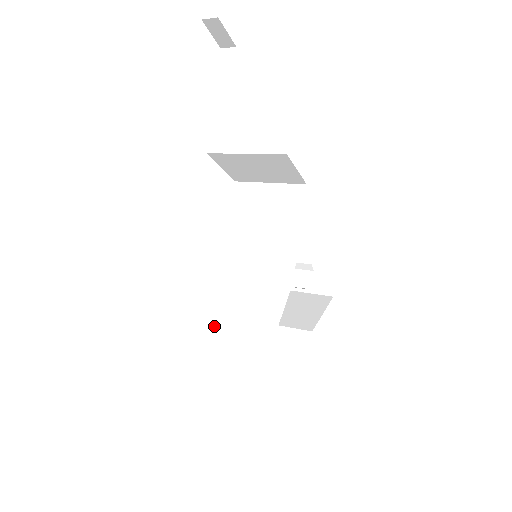
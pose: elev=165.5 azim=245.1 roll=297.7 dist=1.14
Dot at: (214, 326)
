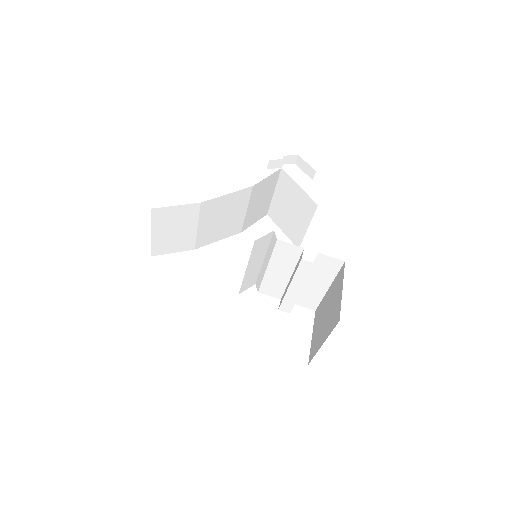
Dot at: occluded
